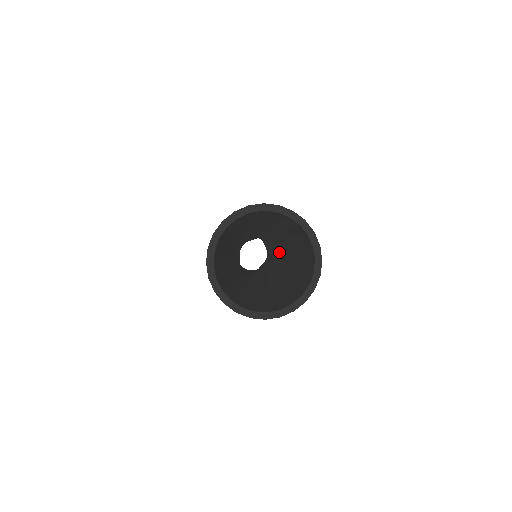
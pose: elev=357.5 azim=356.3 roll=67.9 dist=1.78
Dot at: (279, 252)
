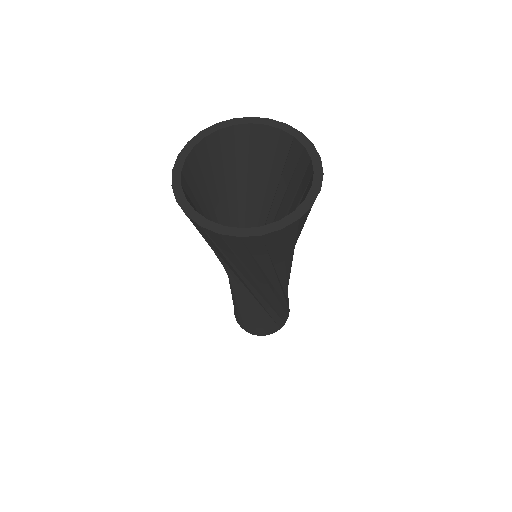
Dot at: occluded
